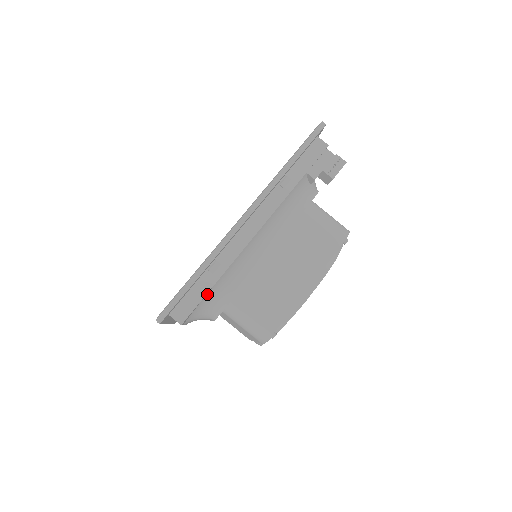
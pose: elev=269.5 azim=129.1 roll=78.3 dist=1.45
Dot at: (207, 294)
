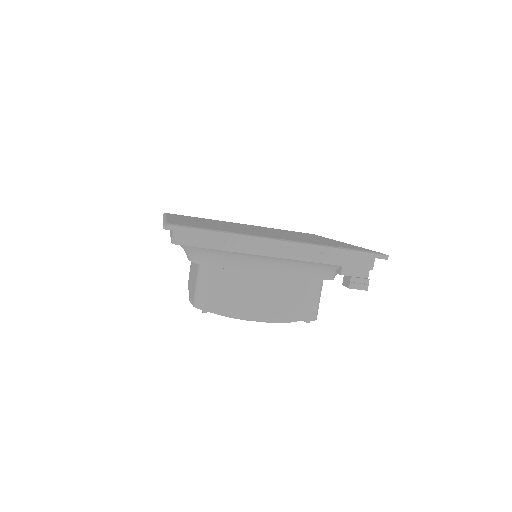
Dot at: (206, 248)
